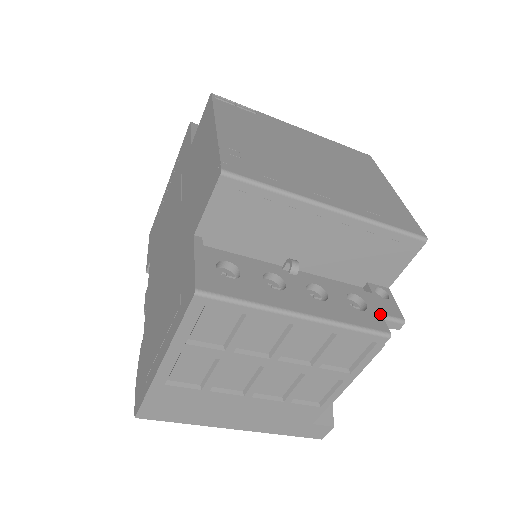
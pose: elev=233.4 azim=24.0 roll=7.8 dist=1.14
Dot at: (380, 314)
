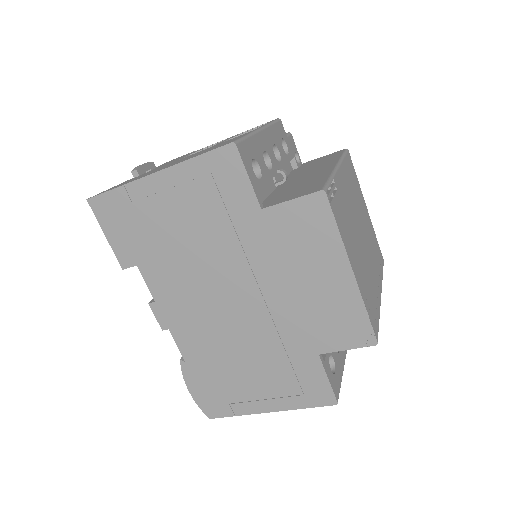
Dot at: occluded
